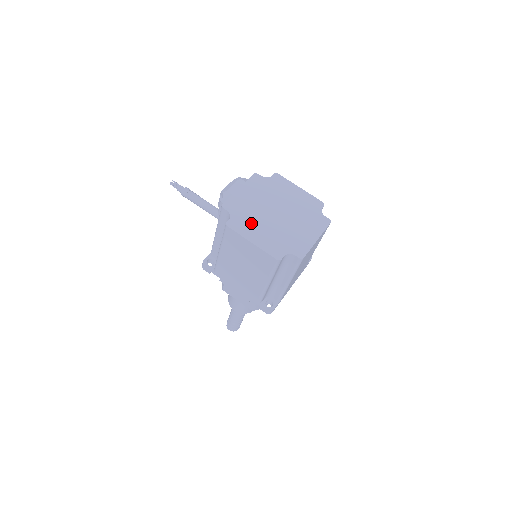
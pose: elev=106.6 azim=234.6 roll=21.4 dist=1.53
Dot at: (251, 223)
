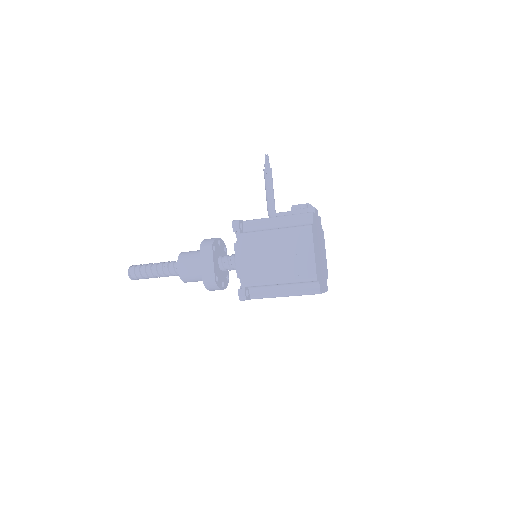
Dot at: (316, 241)
